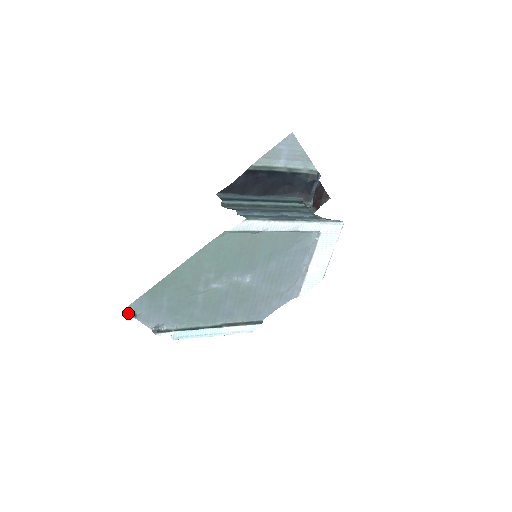
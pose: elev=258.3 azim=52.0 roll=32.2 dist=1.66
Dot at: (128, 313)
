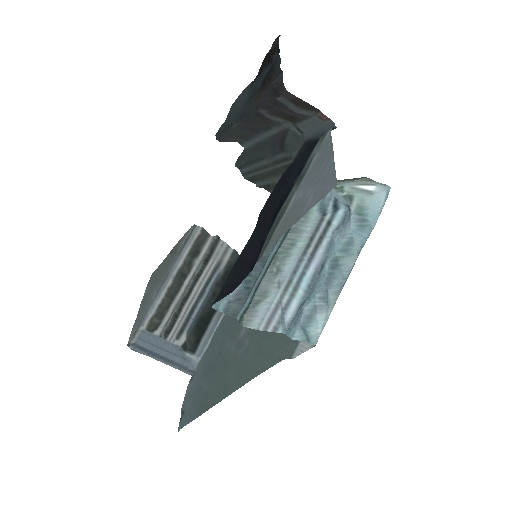
Dot at: (179, 423)
